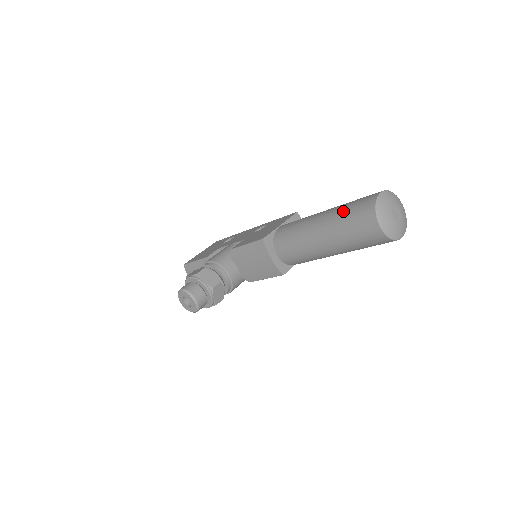
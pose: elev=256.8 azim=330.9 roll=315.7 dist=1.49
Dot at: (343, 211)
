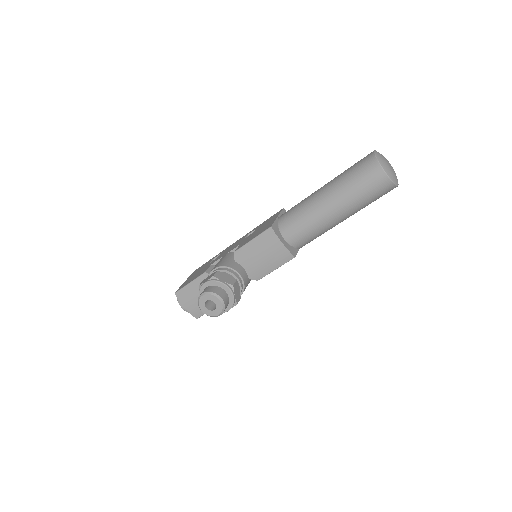
Dot at: (346, 175)
